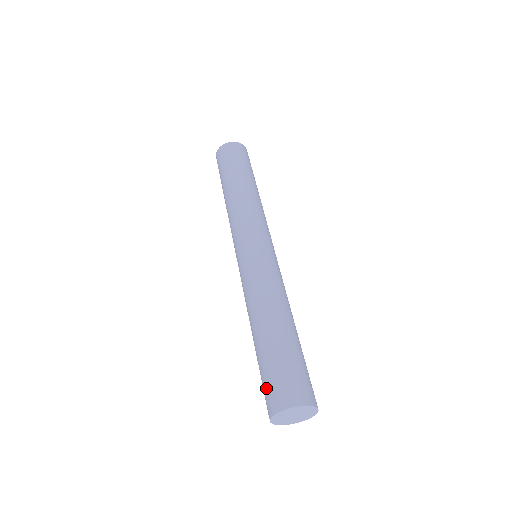
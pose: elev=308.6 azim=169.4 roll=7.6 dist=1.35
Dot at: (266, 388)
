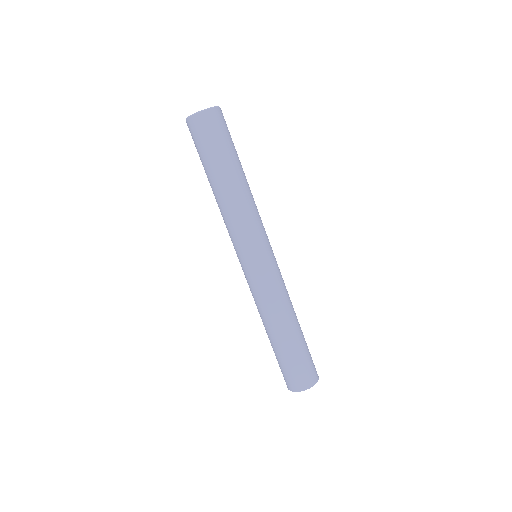
Dot at: (283, 374)
